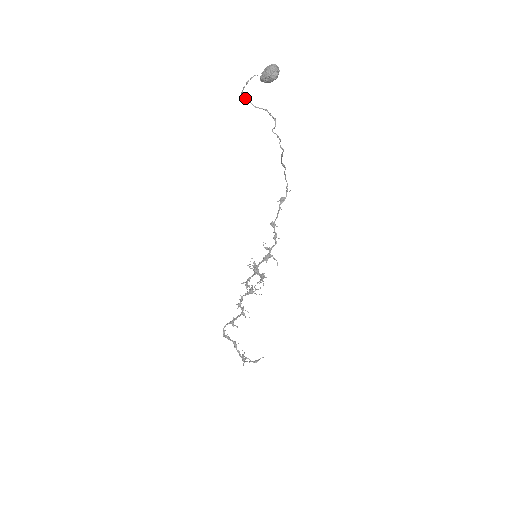
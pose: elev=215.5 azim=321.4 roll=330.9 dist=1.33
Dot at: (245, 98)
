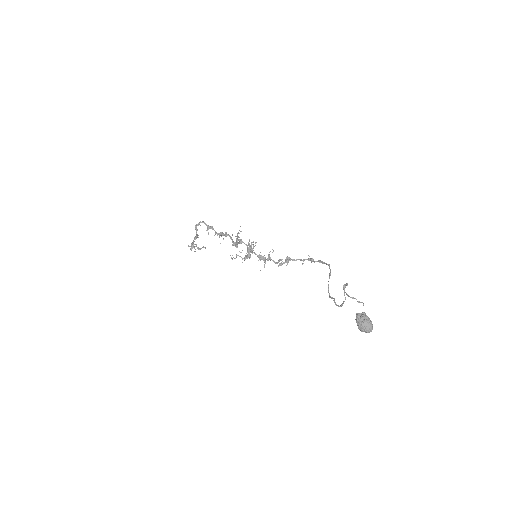
Dot at: (346, 284)
